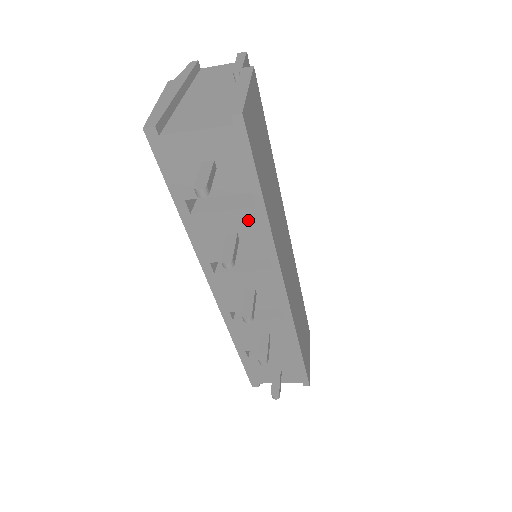
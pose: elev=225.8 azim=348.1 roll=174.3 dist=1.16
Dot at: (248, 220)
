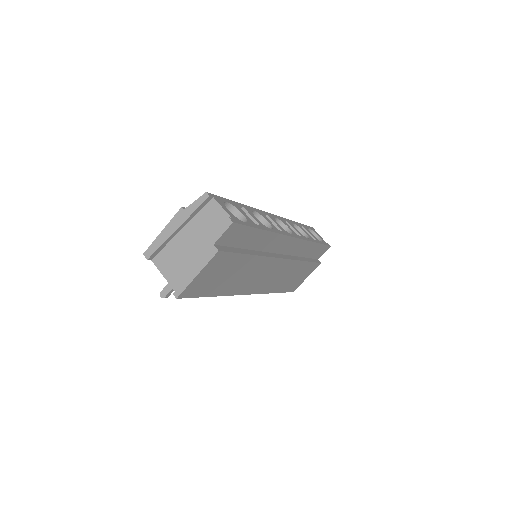
Dot at: occluded
